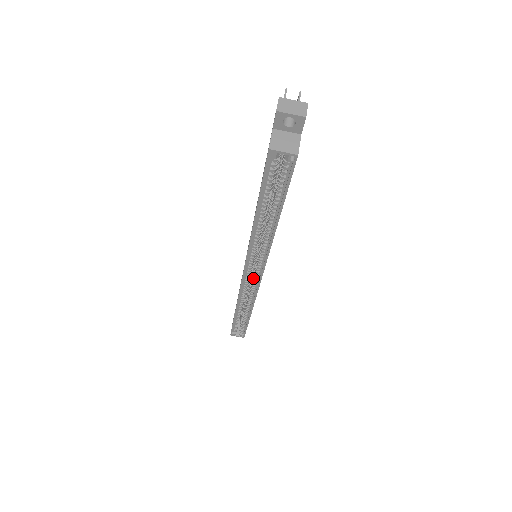
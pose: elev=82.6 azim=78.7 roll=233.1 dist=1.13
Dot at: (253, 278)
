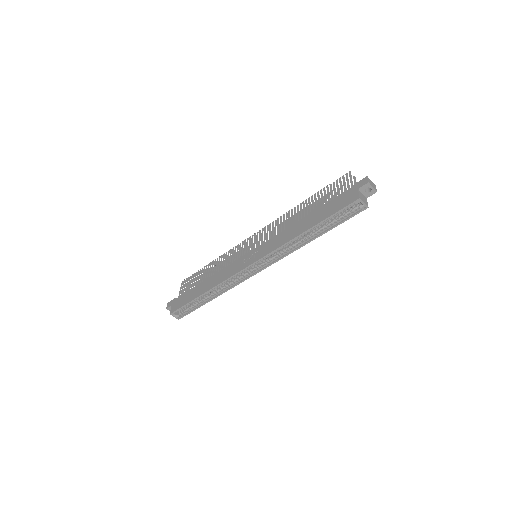
Dot at: (251, 270)
